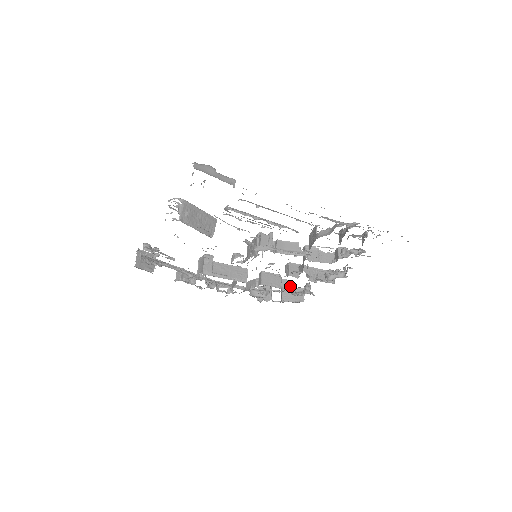
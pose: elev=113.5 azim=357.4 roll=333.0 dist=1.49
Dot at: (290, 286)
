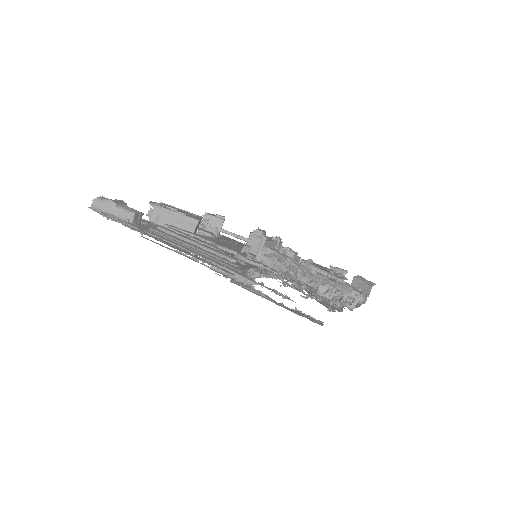
Dot at: occluded
